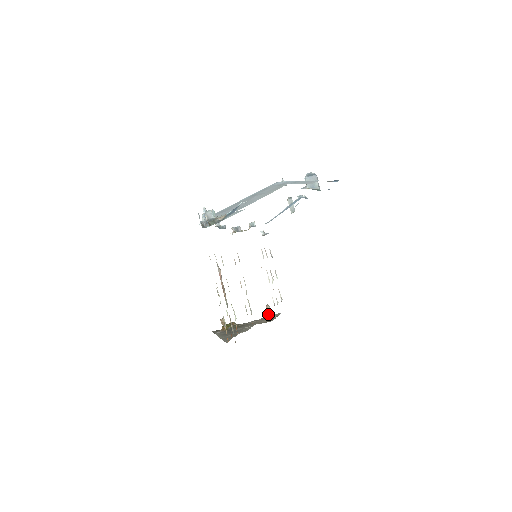
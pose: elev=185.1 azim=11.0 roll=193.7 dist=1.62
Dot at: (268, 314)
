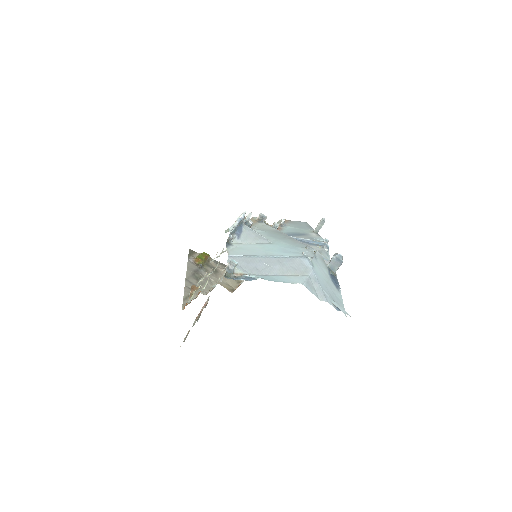
Dot at: occluded
